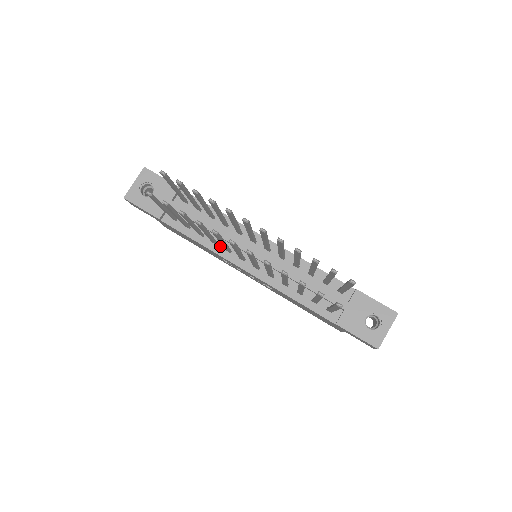
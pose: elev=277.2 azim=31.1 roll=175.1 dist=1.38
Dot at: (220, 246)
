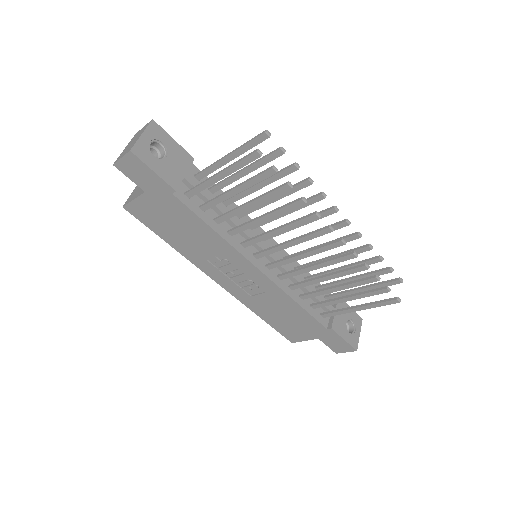
Dot at: (235, 238)
